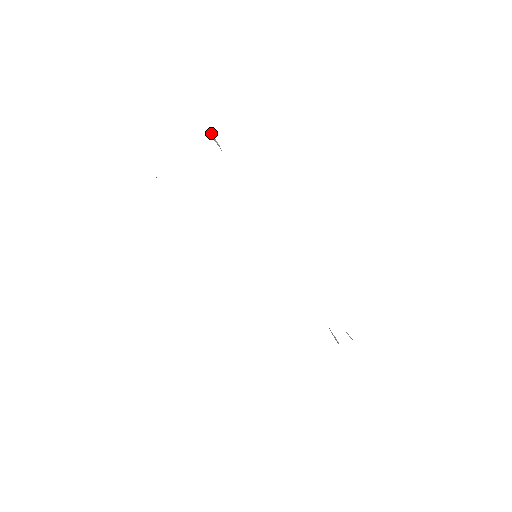
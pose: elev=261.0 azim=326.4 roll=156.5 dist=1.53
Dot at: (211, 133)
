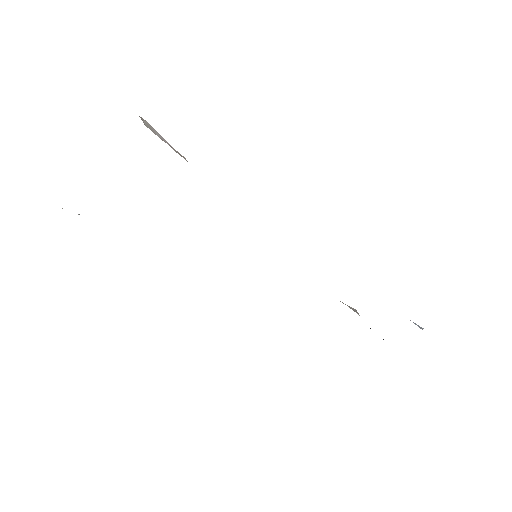
Dot at: occluded
